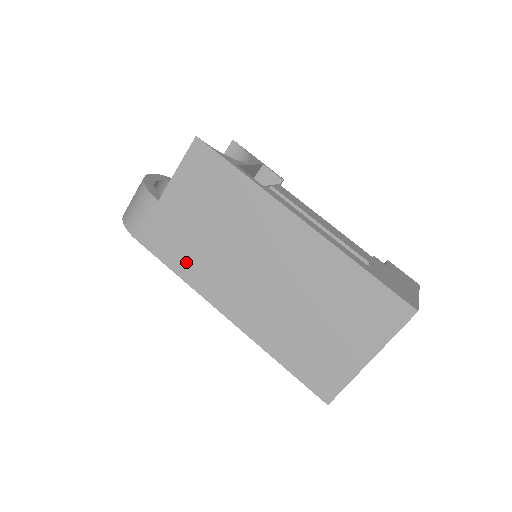
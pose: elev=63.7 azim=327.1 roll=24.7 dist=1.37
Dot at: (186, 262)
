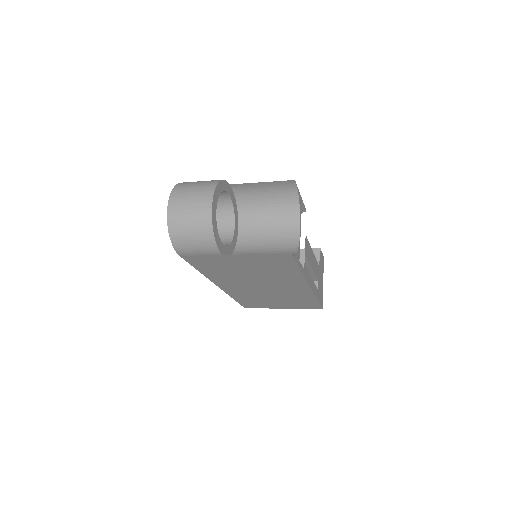
Dot at: (213, 272)
